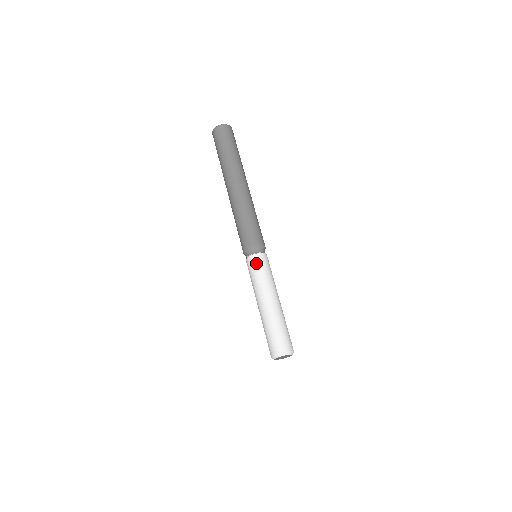
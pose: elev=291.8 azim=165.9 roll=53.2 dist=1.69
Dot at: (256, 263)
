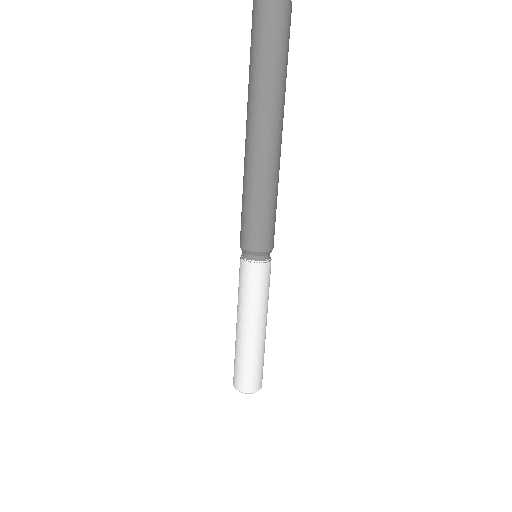
Dot at: (262, 277)
